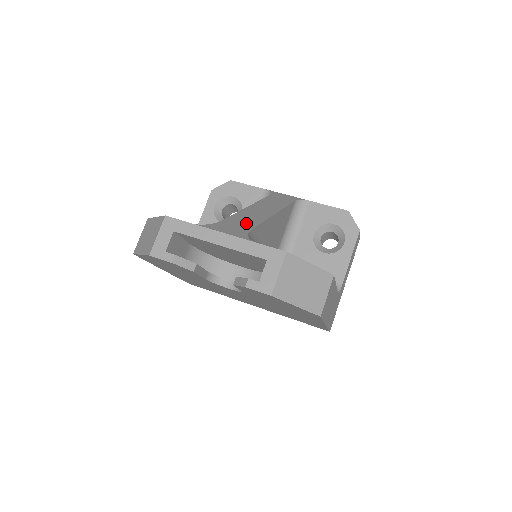
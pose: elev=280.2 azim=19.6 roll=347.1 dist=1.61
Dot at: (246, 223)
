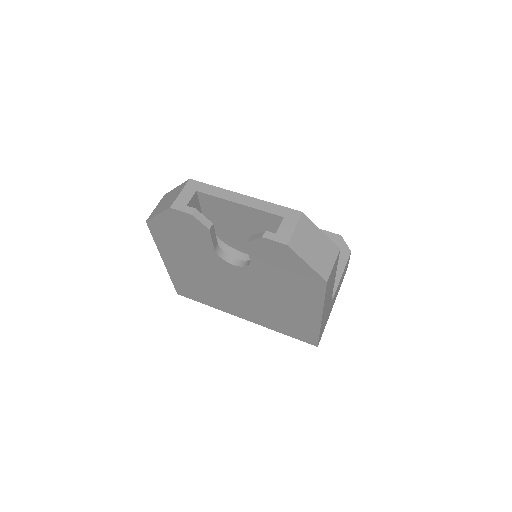
Dot at: occluded
